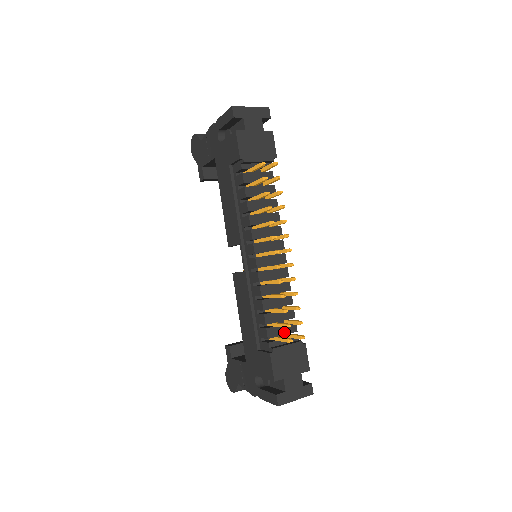
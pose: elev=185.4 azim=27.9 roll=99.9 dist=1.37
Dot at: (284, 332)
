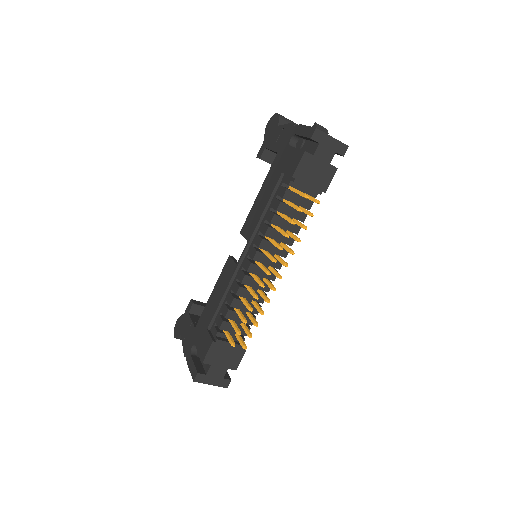
Dot at: occluded
